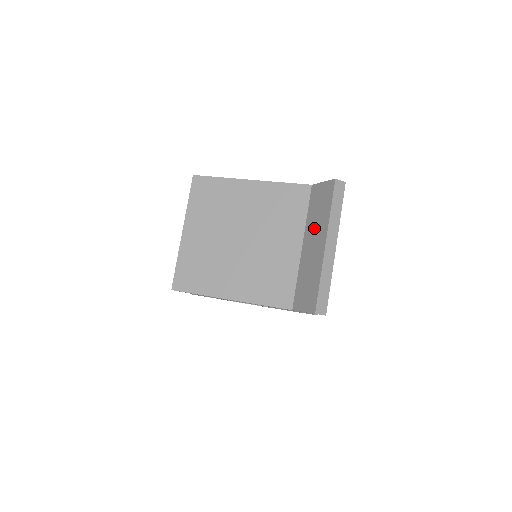
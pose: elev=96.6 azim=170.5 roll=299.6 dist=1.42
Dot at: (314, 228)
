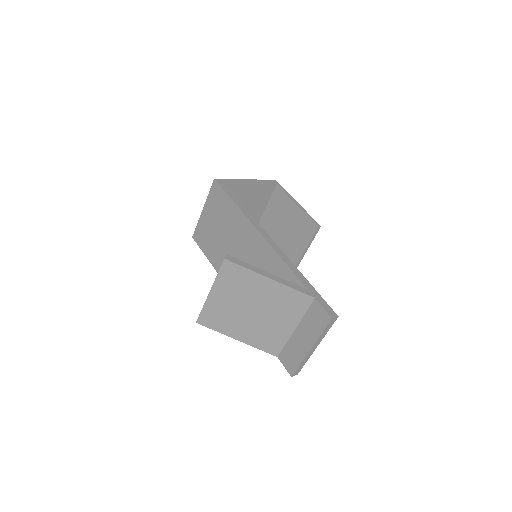
Dot at: (307, 330)
